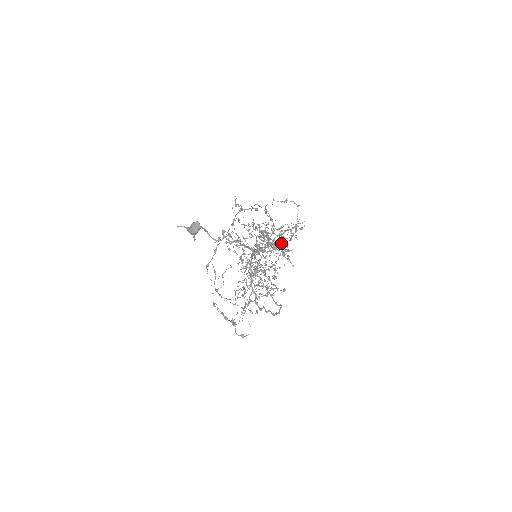
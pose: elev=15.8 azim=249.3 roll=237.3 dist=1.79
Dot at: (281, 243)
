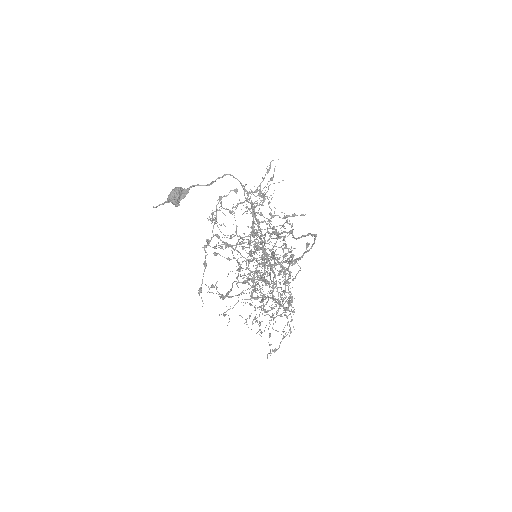
Dot at: occluded
